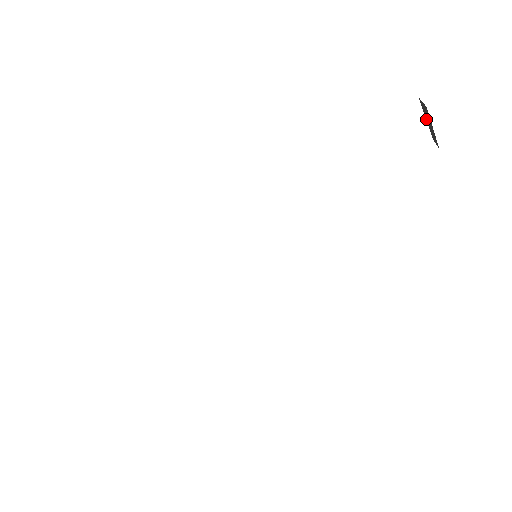
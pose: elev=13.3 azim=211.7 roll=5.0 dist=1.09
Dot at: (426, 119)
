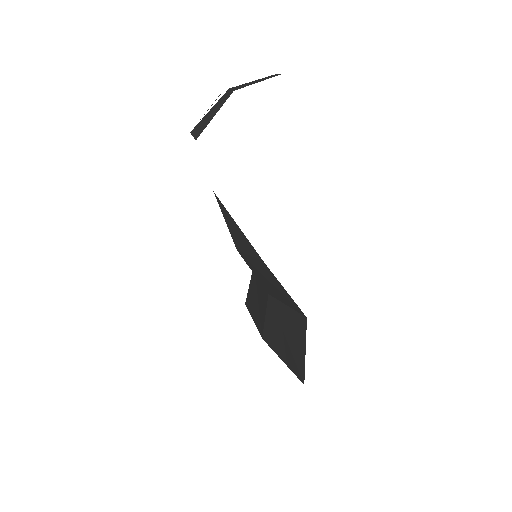
Dot at: occluded
